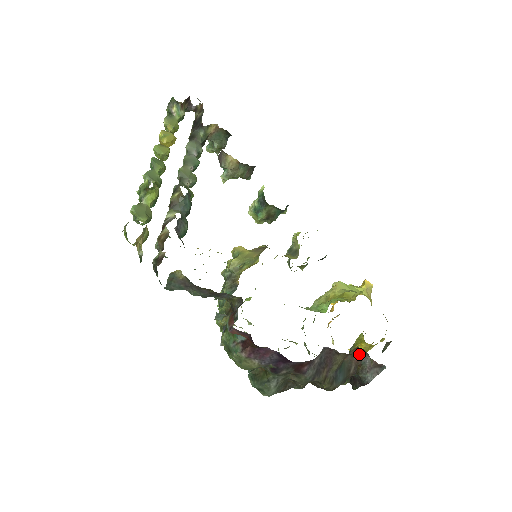
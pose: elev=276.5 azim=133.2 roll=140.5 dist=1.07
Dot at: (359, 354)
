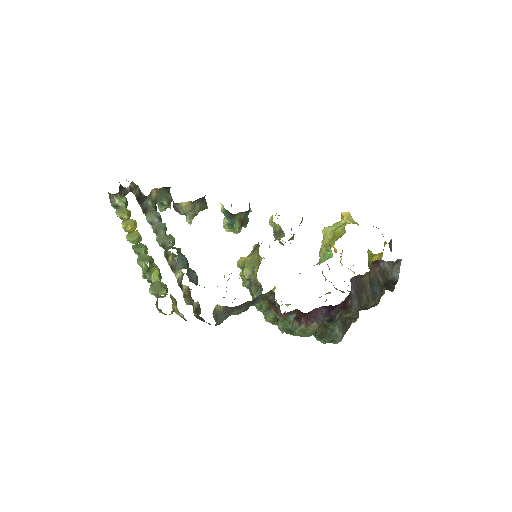
Dot at: (377, 265)
